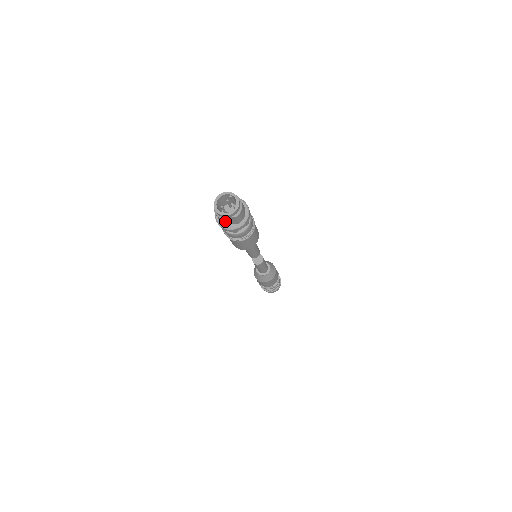
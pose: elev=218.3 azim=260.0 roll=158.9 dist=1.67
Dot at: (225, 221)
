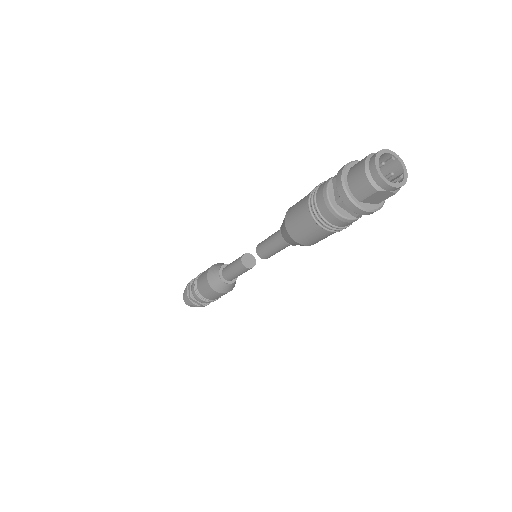
Dot at: (373, 195)
